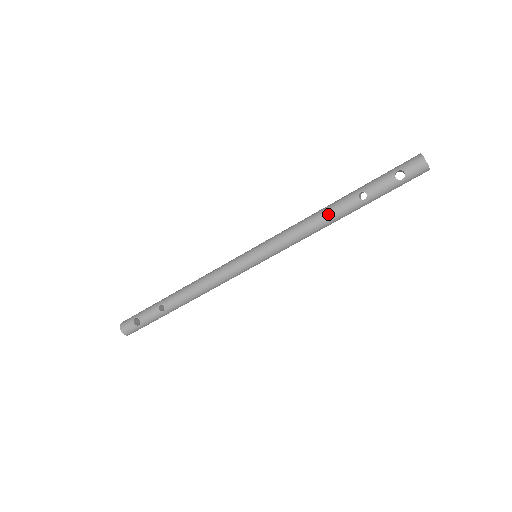
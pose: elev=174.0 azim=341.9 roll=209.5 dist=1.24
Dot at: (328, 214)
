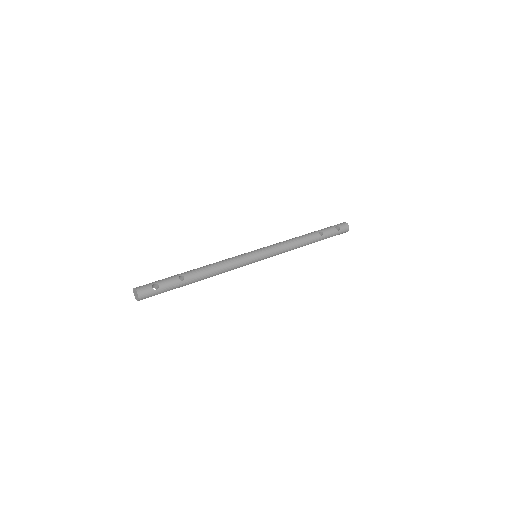
Dot at: (304, 238)
